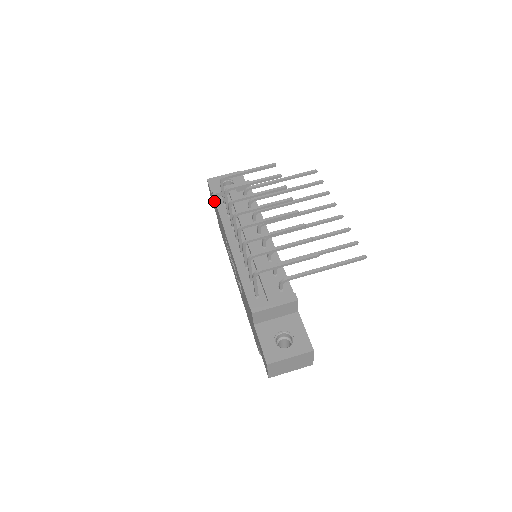
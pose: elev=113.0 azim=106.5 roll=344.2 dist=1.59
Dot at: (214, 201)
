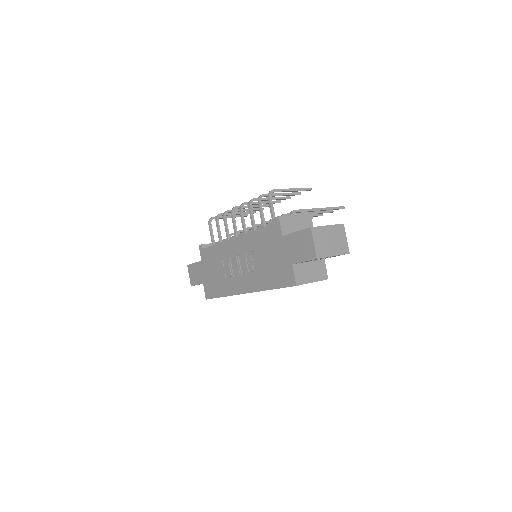
Dot at: (202, 255)
